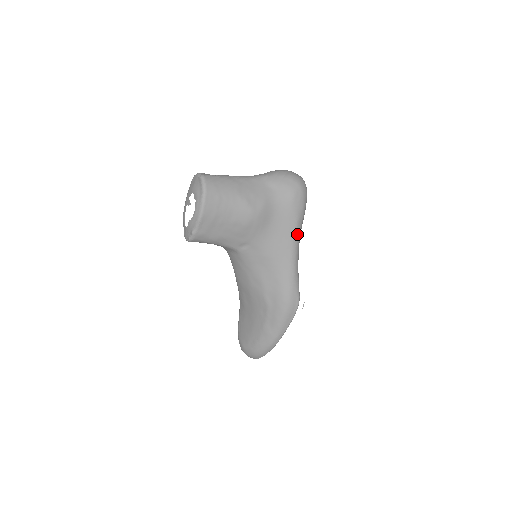
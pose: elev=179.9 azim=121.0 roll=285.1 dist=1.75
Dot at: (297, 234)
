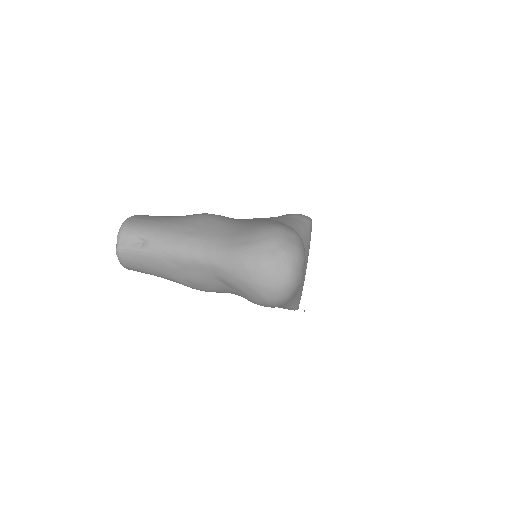
Dot at: occluded
